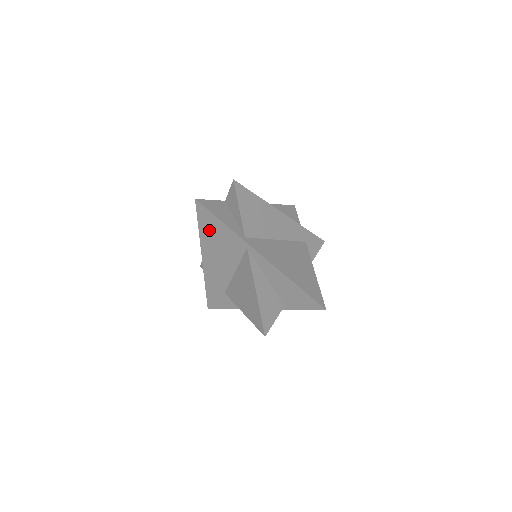
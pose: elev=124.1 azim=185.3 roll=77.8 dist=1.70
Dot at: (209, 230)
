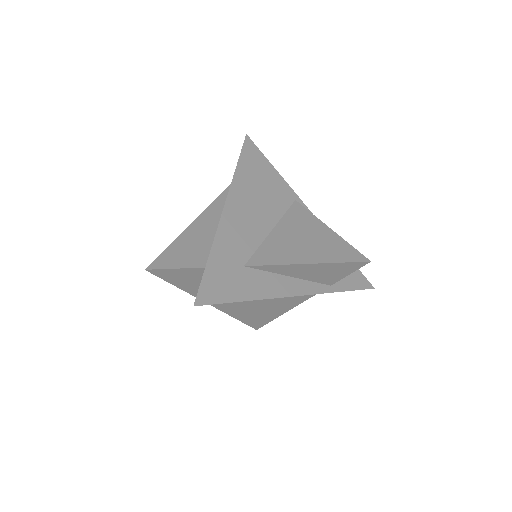
Dot at: (252, 169)
